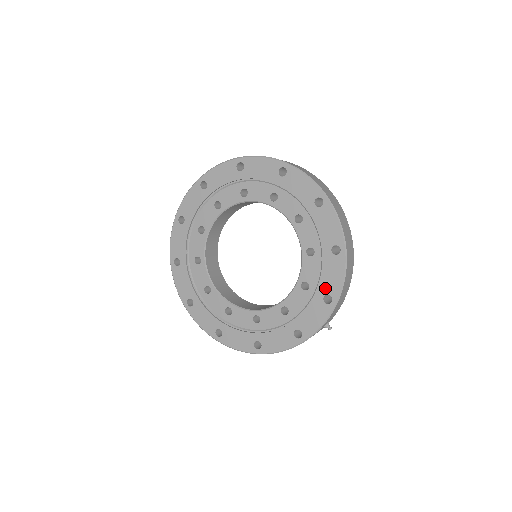
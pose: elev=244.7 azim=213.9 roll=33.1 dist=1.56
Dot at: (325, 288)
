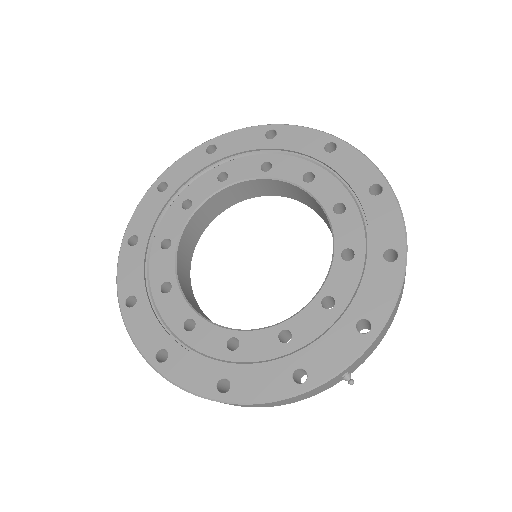
Dot at: (363, 308)
